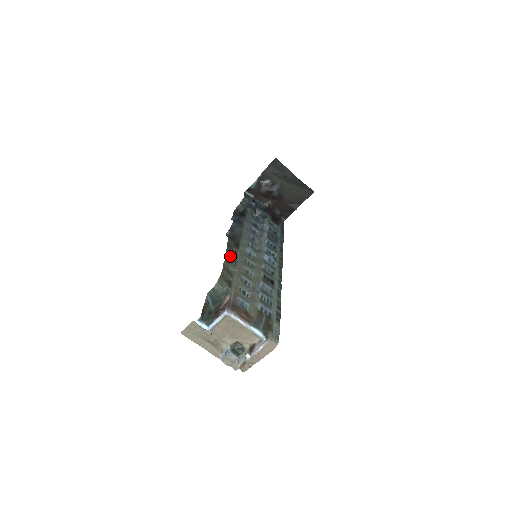
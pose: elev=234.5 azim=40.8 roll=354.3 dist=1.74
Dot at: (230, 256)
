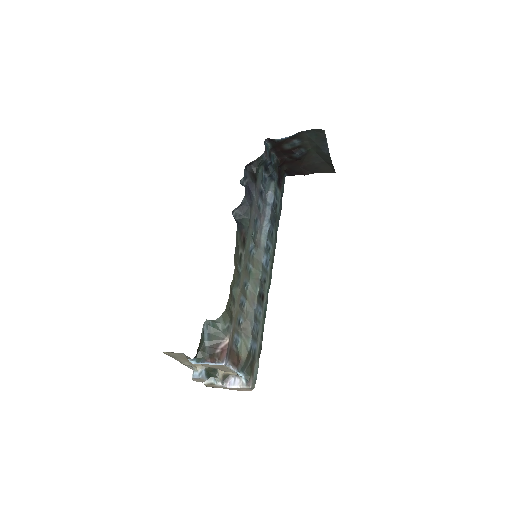
Dot at: (237, 268)
